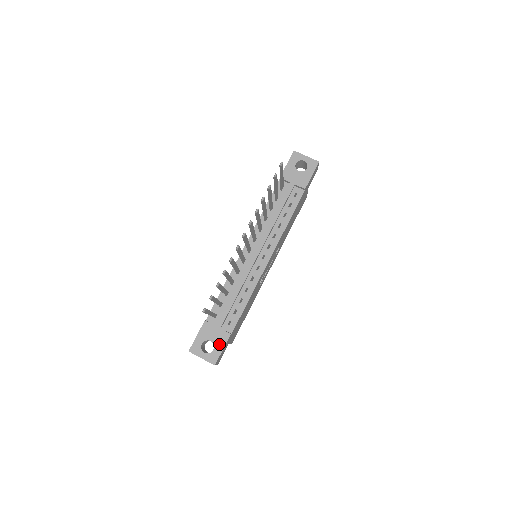
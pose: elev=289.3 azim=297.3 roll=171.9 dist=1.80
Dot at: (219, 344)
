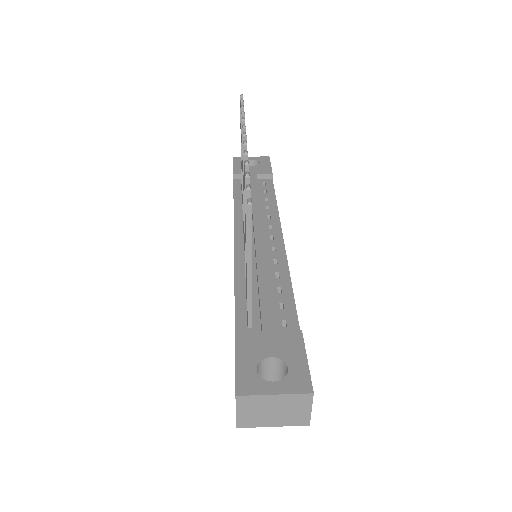
Dot at: (292, 354)
